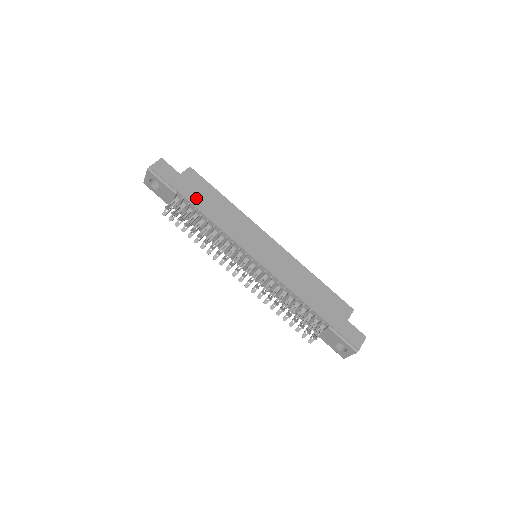
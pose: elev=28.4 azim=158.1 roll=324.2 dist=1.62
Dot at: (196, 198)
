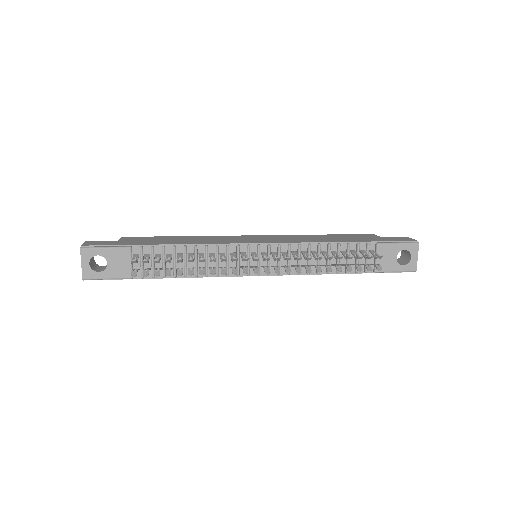
Dot at: (154, 242)
